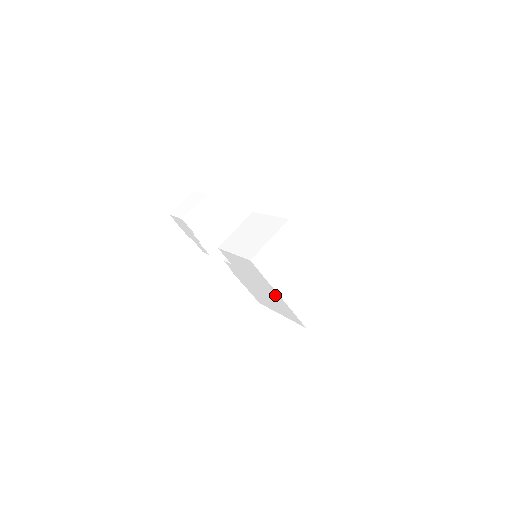
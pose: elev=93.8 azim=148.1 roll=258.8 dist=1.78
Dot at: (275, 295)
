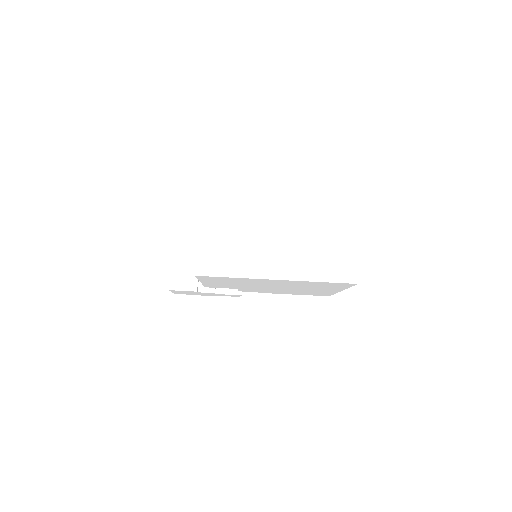
Dot at: (280, 282)
